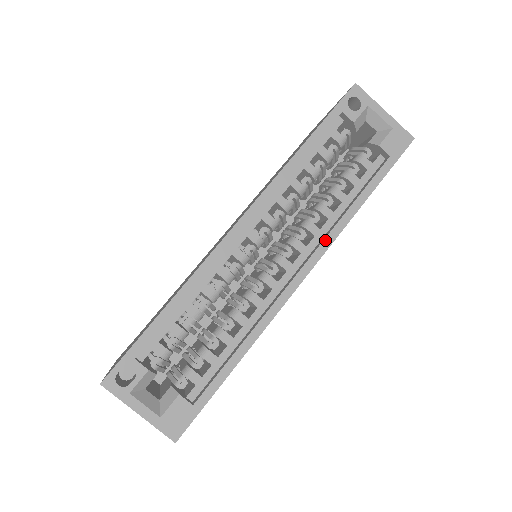
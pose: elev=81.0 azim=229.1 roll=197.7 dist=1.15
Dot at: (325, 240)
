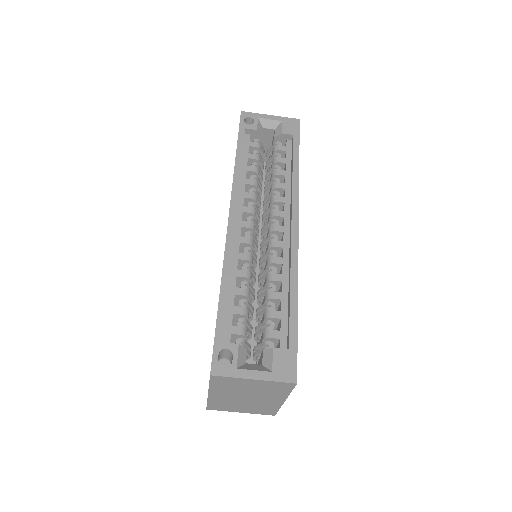
Dot at: (293, 198)
